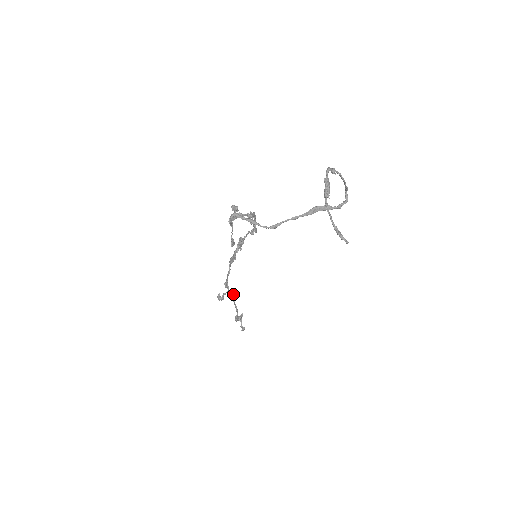
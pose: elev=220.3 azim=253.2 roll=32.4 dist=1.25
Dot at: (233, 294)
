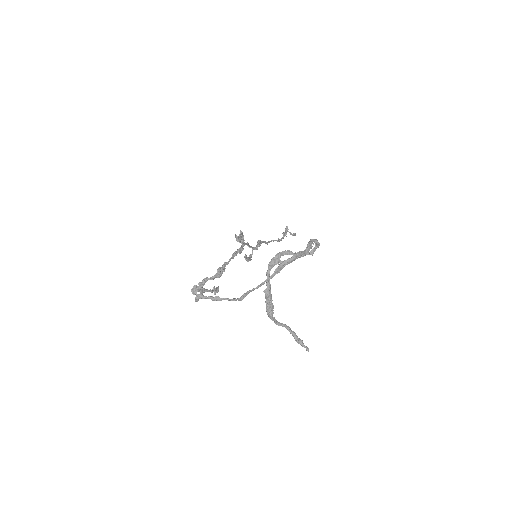
Dot at: occluded
